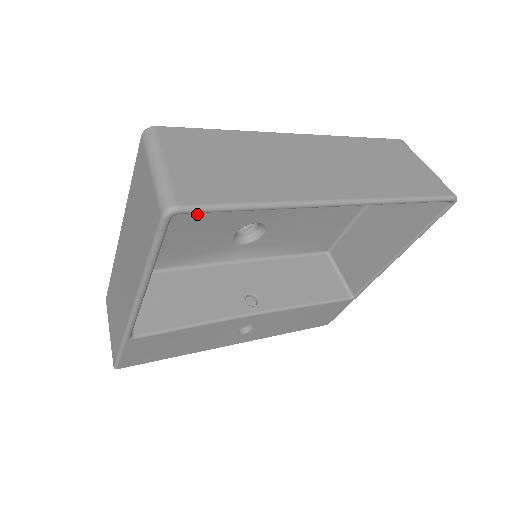
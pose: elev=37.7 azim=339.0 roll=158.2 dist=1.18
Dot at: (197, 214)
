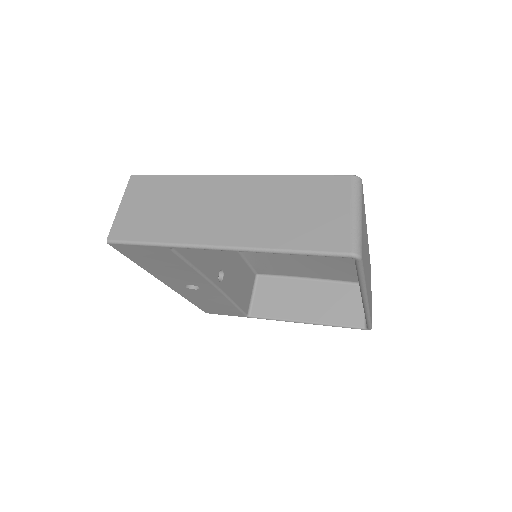
Dot at: occluded
